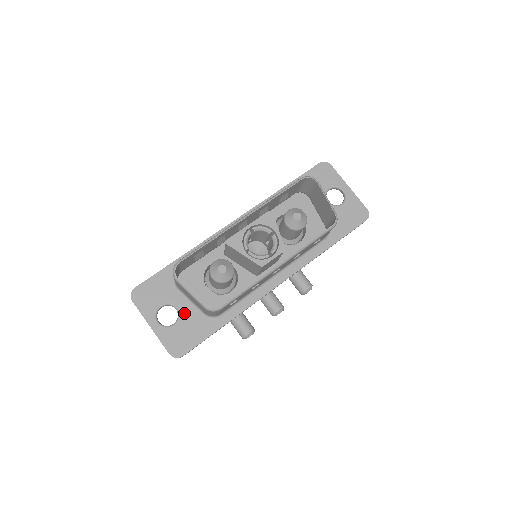
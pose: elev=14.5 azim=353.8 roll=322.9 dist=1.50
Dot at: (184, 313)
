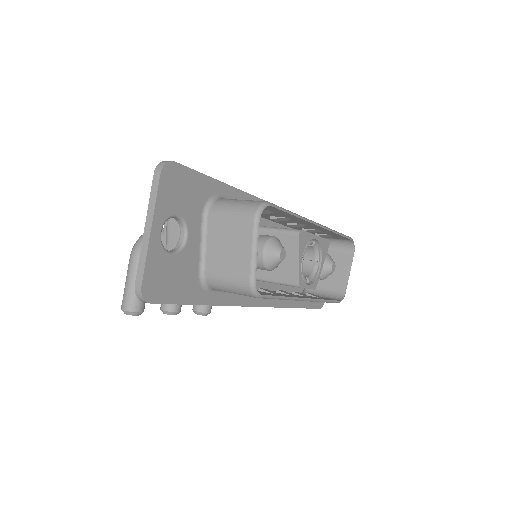
Dot at: (189, 251)
